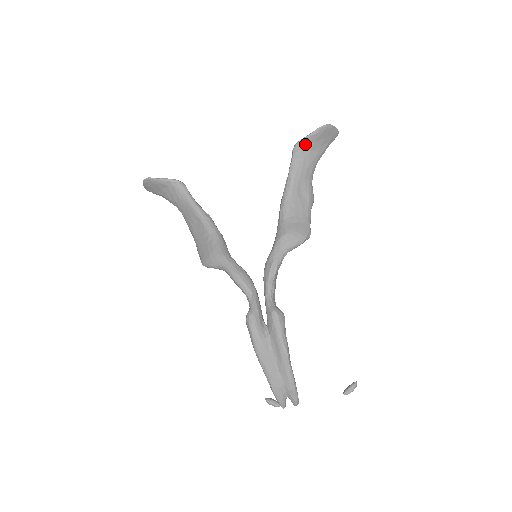
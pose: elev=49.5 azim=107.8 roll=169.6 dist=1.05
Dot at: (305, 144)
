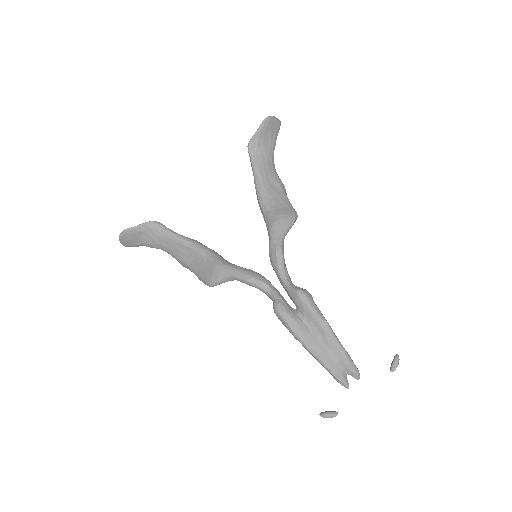
Dot at: (256, 140)
